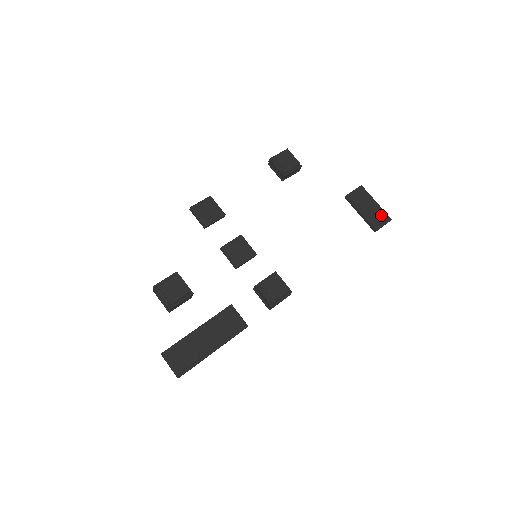
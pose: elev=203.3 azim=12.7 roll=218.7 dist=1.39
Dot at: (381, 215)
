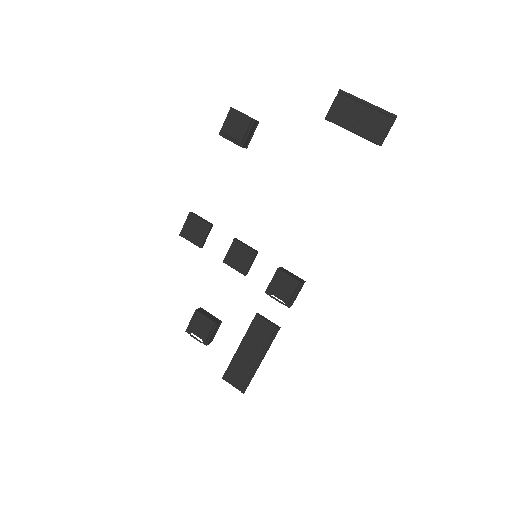
Dot at: (380, 118)
